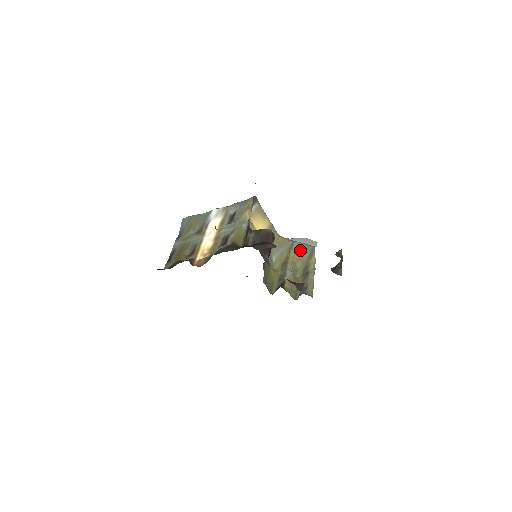
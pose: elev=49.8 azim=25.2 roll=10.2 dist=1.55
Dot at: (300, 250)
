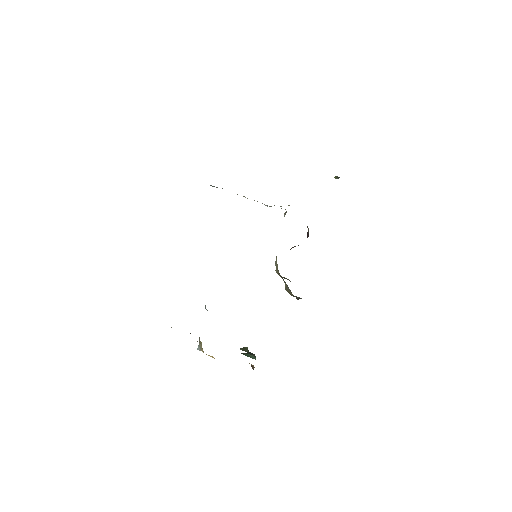
Dot at: (284, 281)
